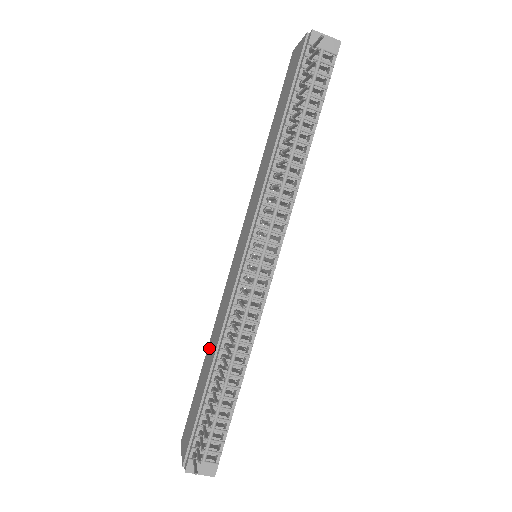
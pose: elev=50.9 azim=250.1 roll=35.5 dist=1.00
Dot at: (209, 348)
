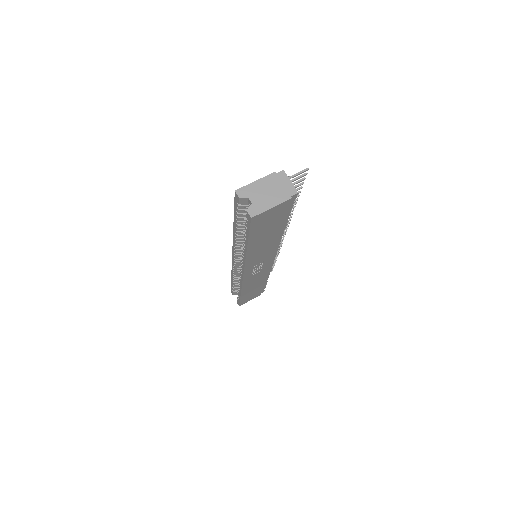
Dot at: occluded
